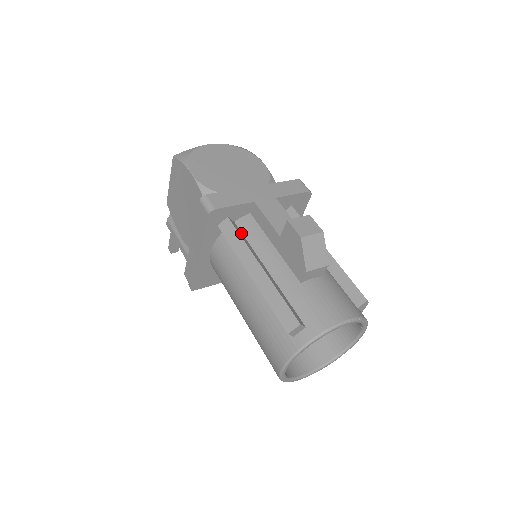
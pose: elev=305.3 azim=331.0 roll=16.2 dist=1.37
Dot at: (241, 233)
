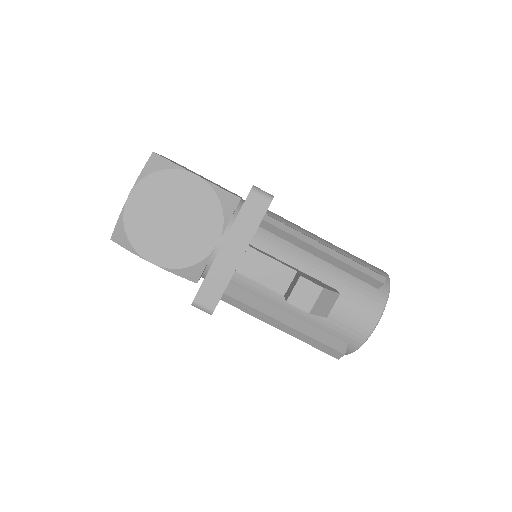
Dot at: (243, 293)
